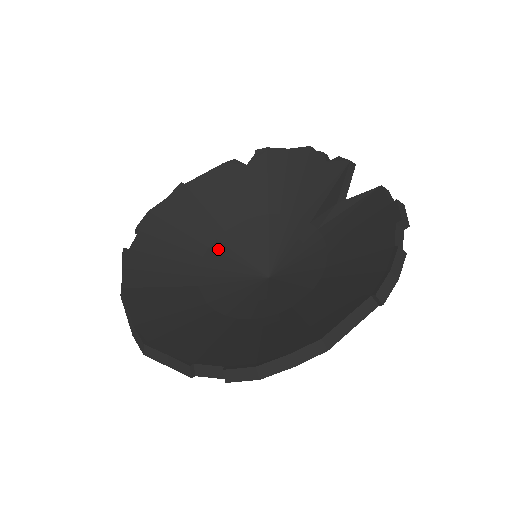
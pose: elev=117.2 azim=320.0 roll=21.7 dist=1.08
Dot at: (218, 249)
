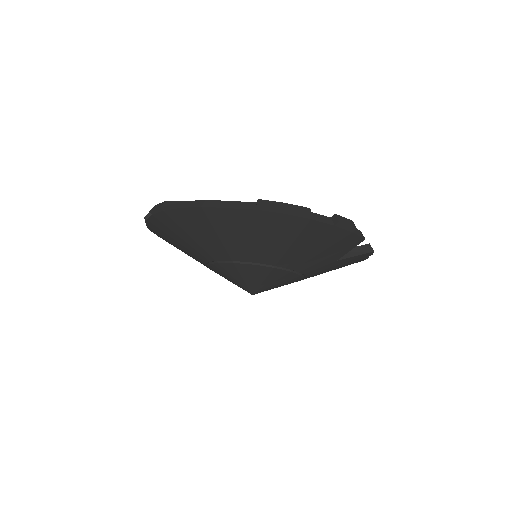
Dot at: occluded
